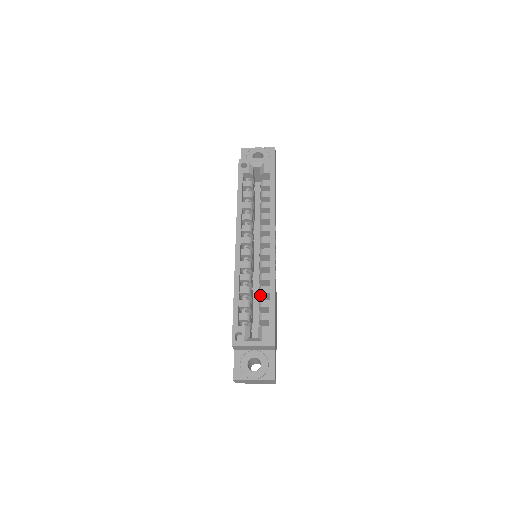
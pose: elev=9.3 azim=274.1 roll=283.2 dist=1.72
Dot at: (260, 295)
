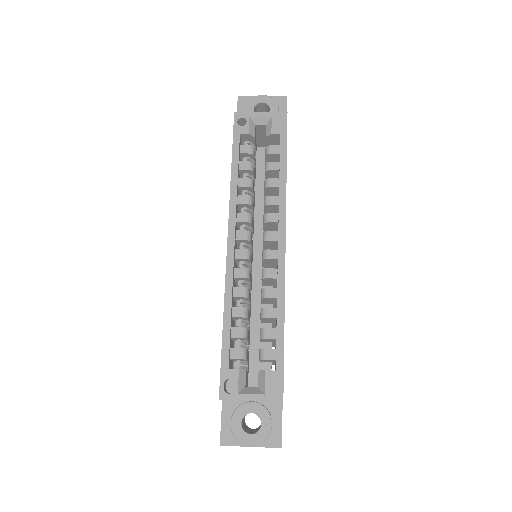
Dot at: (262, 319)
